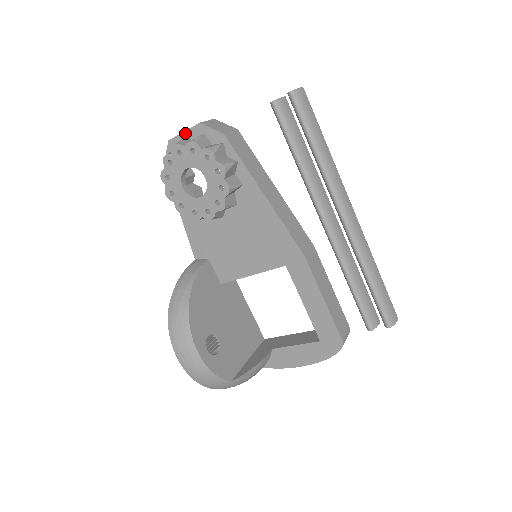
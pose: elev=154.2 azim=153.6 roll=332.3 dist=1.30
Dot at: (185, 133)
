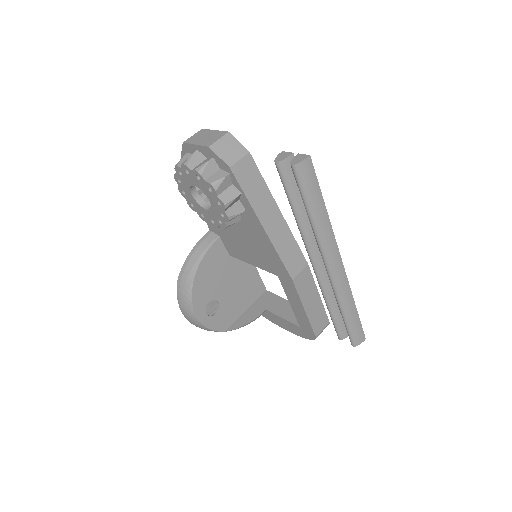
Dot at: (197, 146)
